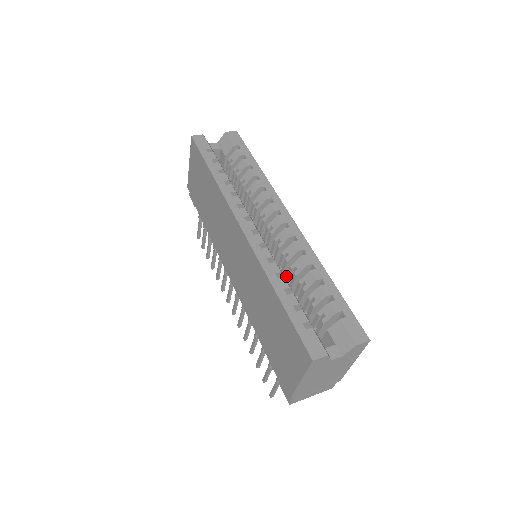
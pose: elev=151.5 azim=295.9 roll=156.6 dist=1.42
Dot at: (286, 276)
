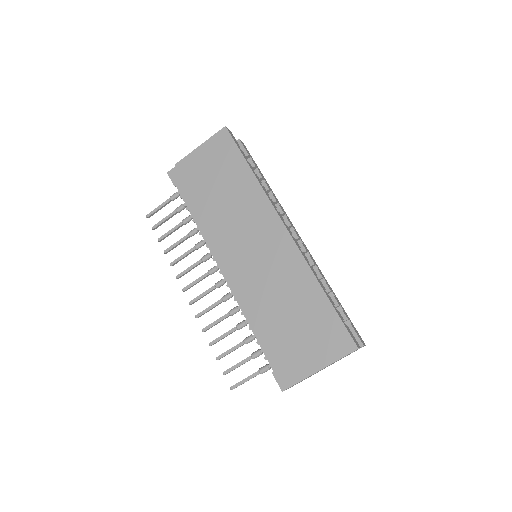
Dot at: occluded
